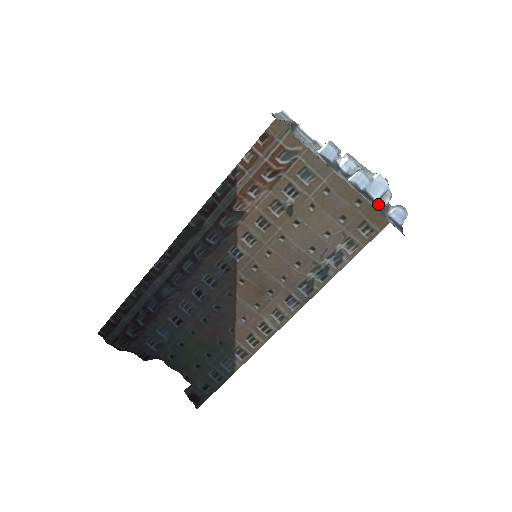
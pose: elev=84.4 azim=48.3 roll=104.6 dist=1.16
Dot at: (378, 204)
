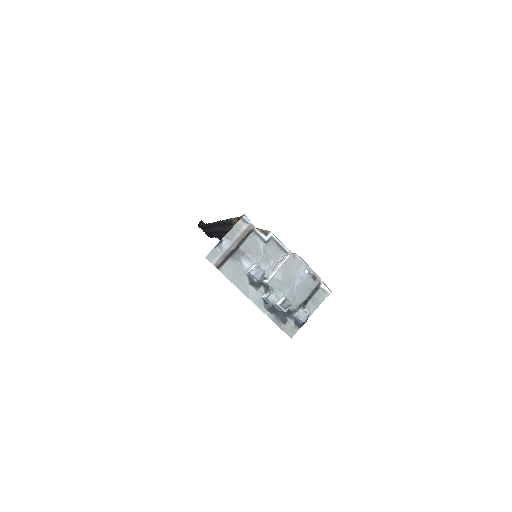
Dot at: (283, 313)
